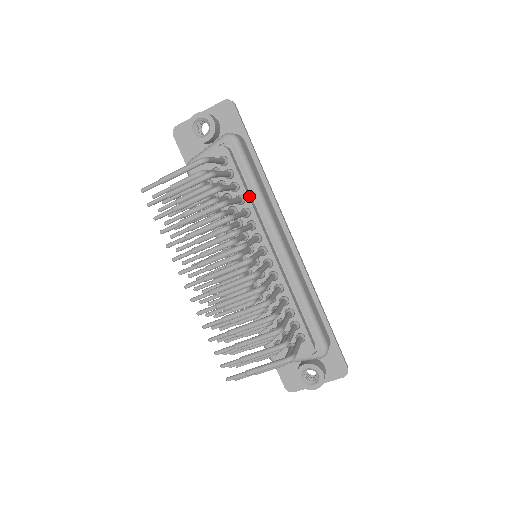
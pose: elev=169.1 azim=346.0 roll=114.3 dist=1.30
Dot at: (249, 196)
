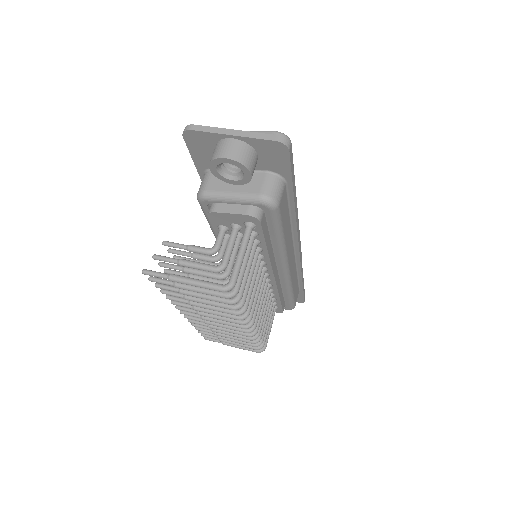
Dot at: (269, 248)
